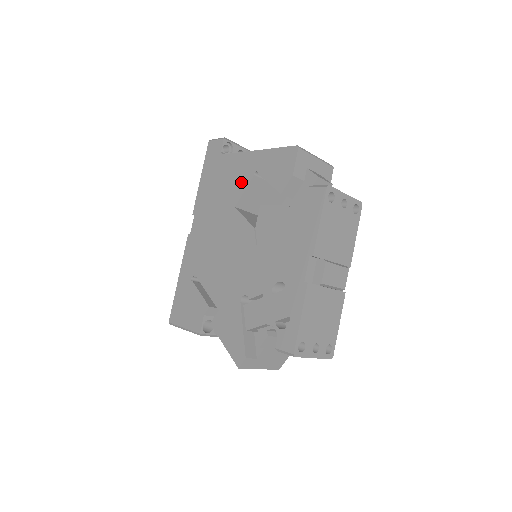
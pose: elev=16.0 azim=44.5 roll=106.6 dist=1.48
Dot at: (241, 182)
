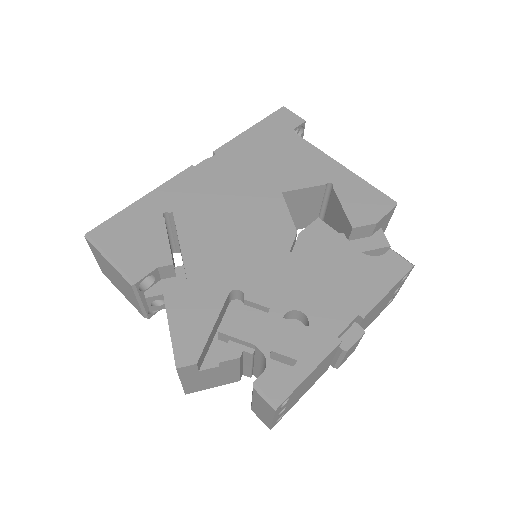
Dot at: (305, 177)
